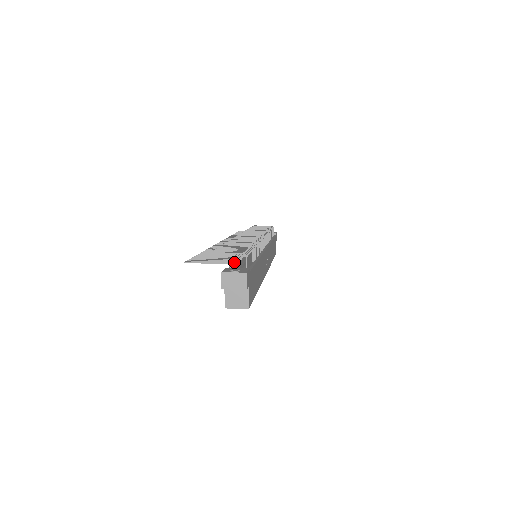
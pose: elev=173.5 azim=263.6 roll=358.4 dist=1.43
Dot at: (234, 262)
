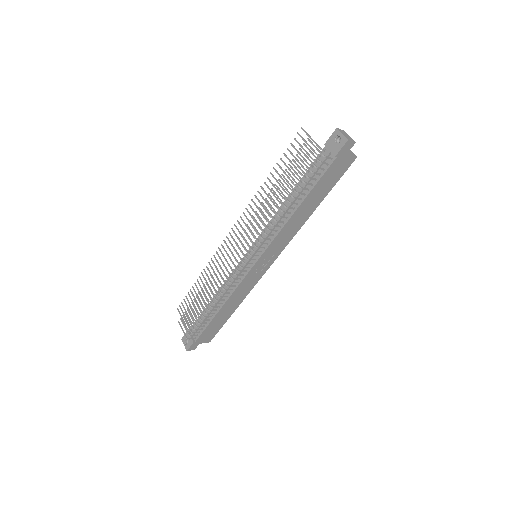
Dot at: (196, 321)
